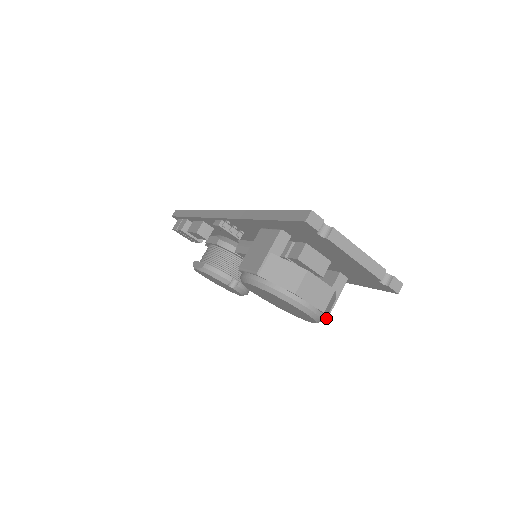
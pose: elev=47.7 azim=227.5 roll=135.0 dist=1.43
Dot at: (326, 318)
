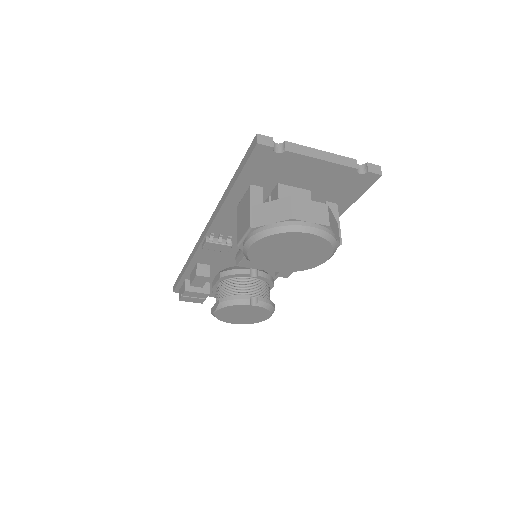
Dot at: (340, 243)
